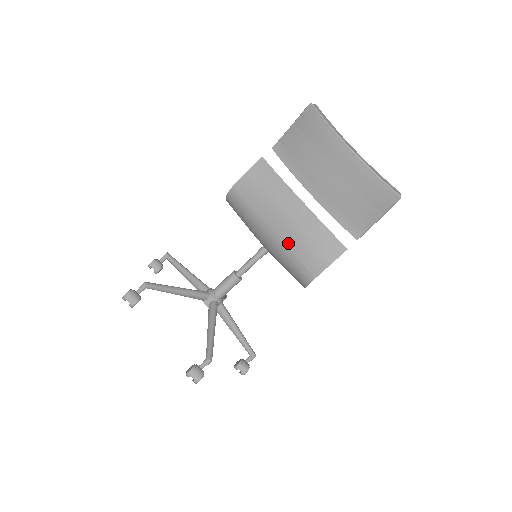
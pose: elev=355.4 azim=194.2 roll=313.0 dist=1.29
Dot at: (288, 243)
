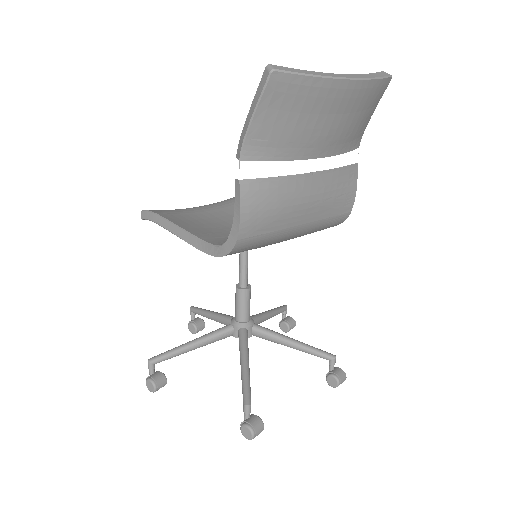
Dot at: (318, 217)
